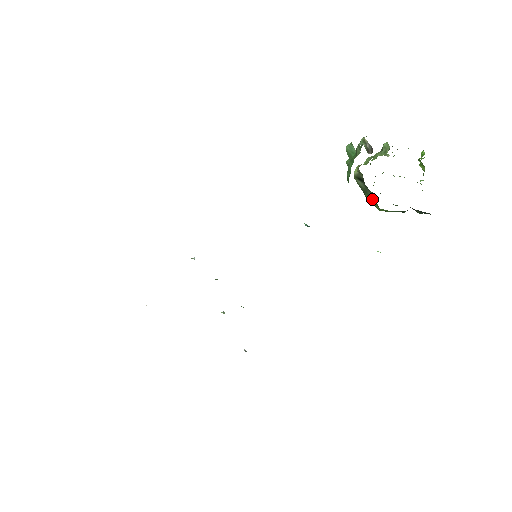
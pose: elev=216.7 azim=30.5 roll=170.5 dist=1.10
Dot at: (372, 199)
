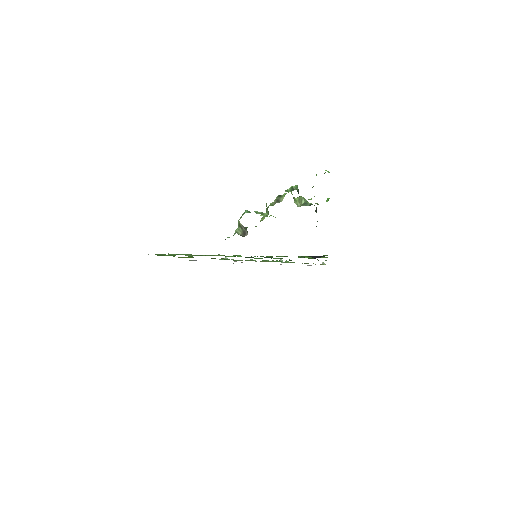
Dot at: occluded
